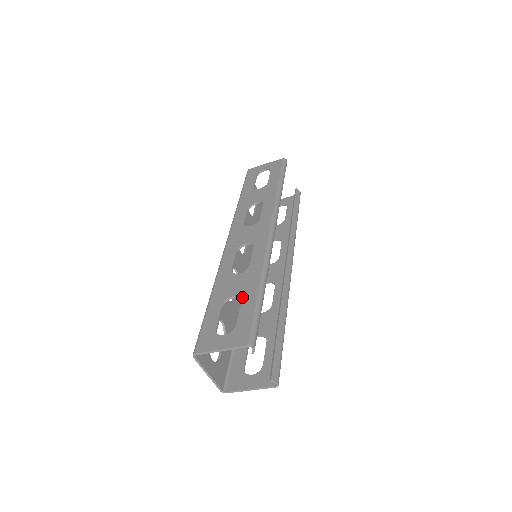
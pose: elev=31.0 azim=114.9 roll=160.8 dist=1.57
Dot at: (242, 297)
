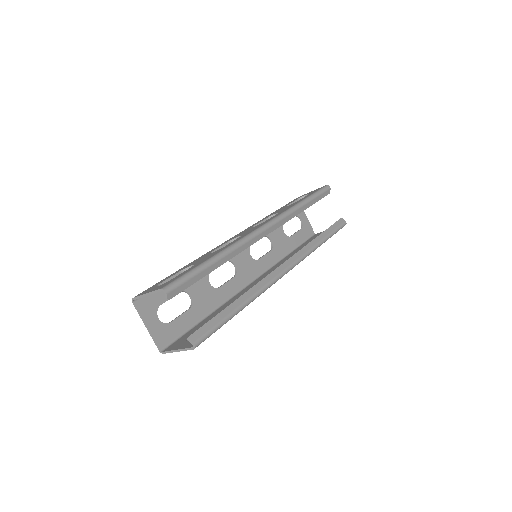
Dot at: (195, 264)
